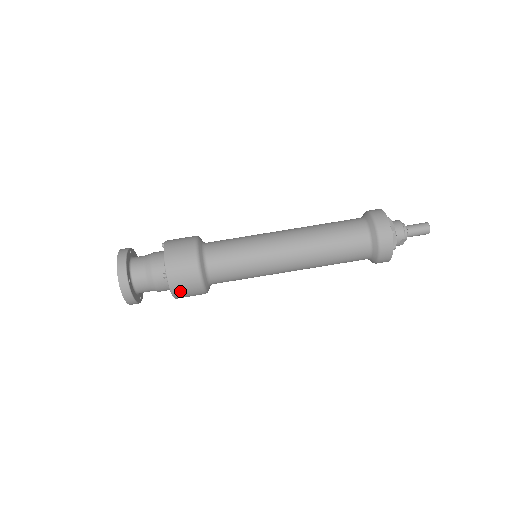
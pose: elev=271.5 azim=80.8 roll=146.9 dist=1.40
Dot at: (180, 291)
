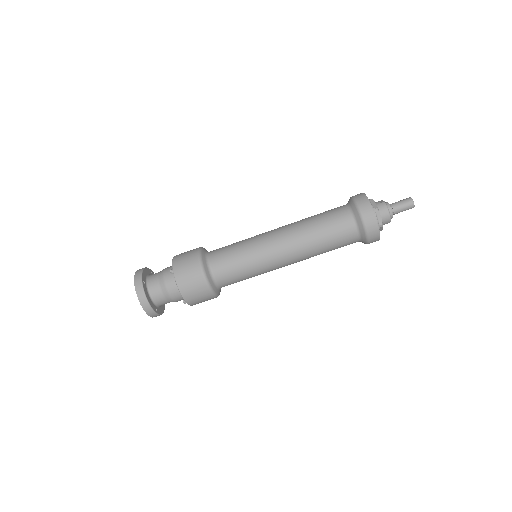
Dot at: occluded
